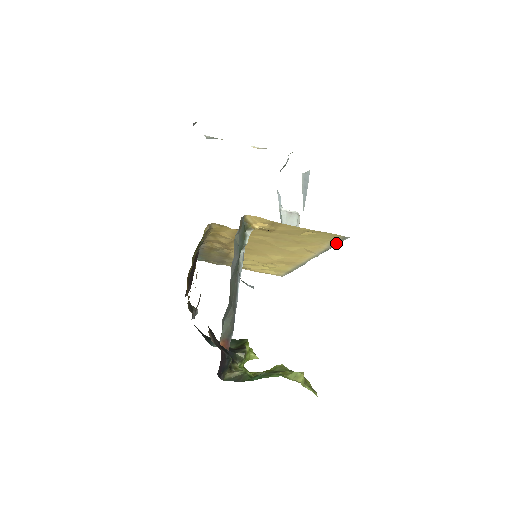
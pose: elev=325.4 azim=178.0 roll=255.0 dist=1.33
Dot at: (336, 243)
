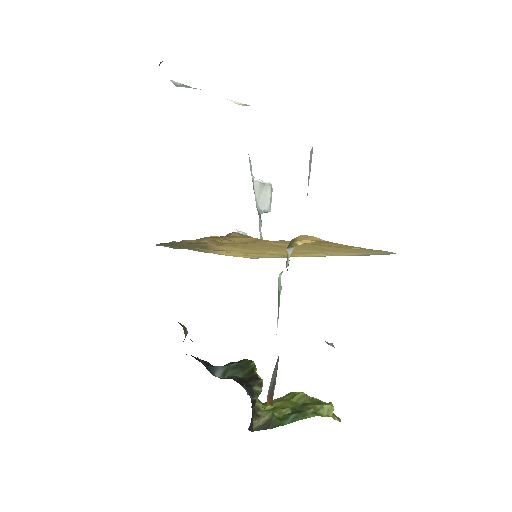
Dot at: (373, 254)
